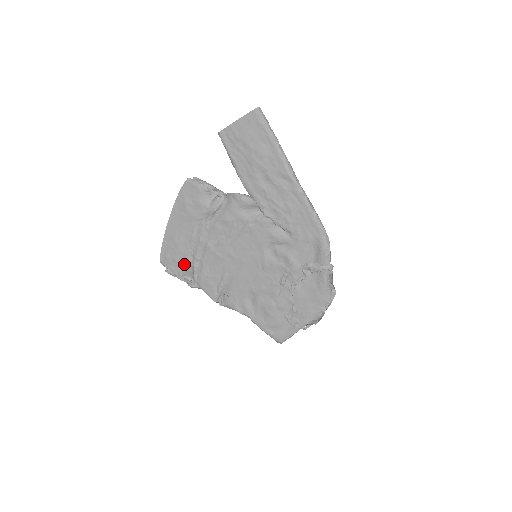
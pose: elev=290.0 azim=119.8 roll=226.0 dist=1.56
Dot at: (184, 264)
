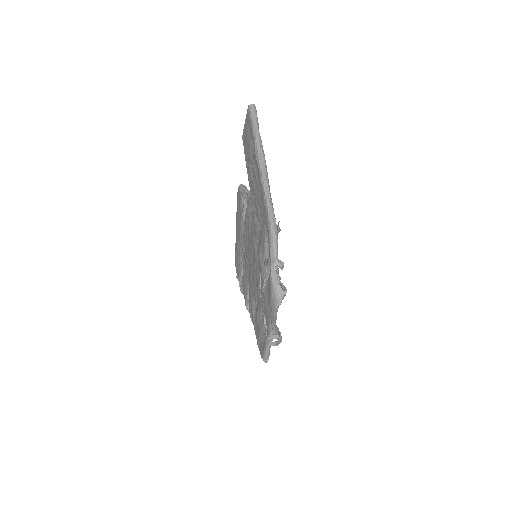
Dot at: (239, 269)
